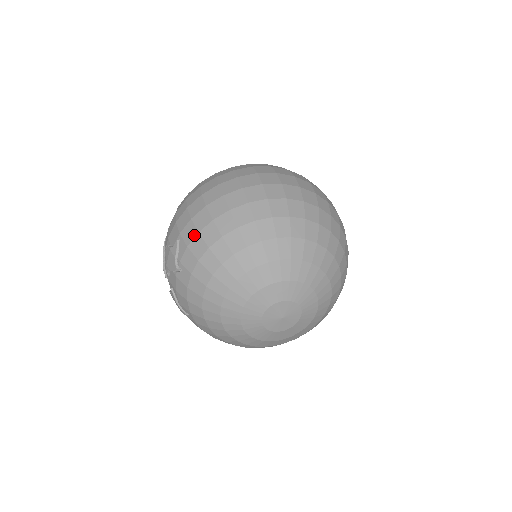
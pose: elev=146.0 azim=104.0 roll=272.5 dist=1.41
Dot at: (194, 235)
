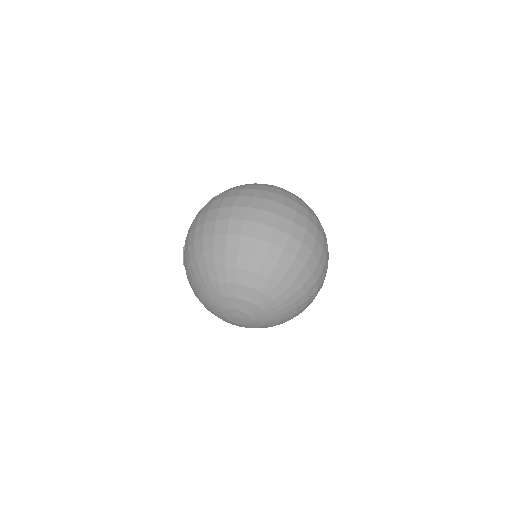
Dot at: (187, 248)
